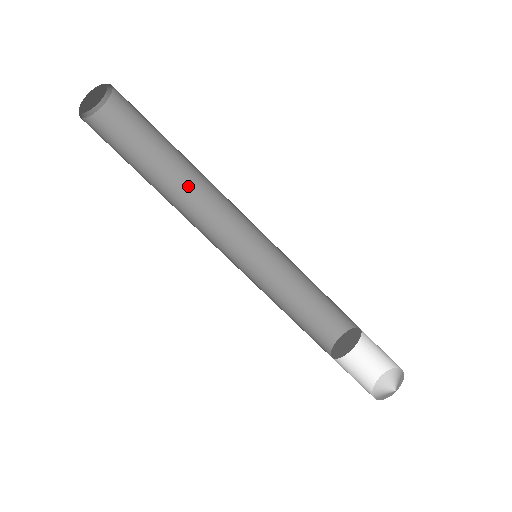
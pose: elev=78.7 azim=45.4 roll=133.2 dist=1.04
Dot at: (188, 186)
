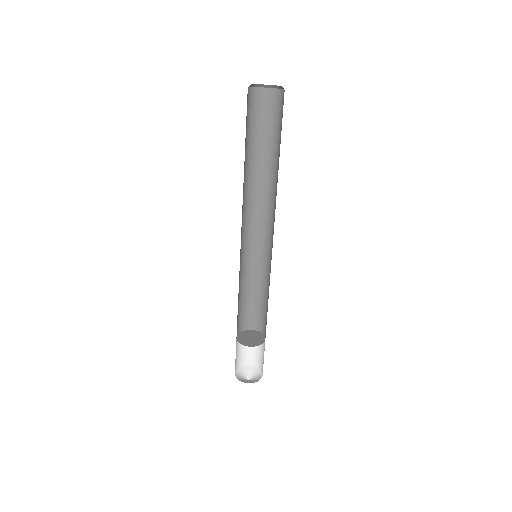
Dot at: (263, 181)
